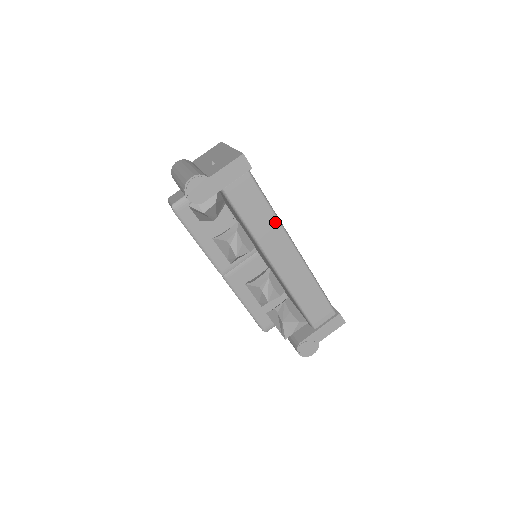
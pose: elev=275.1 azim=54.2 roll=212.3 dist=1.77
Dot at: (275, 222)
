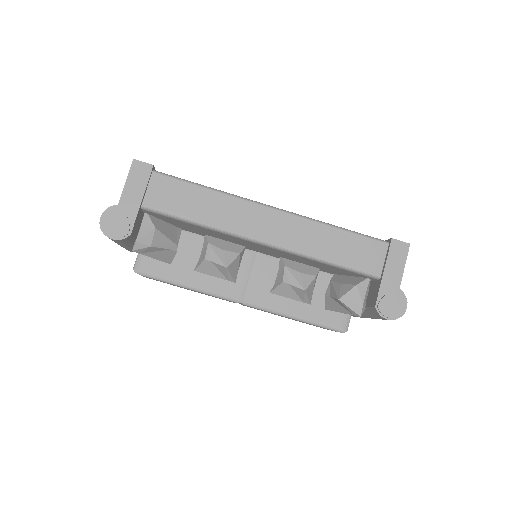
Dot at: (224, 198)
